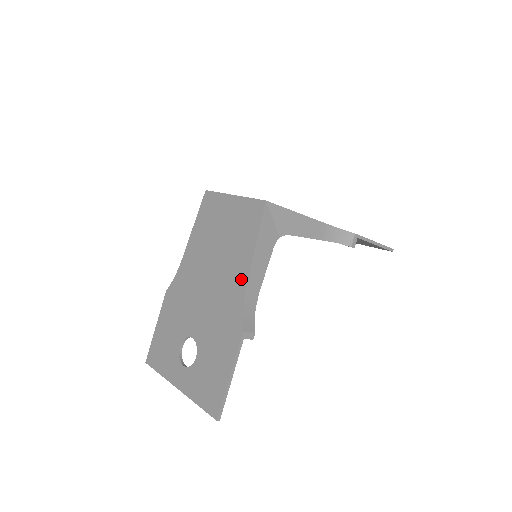
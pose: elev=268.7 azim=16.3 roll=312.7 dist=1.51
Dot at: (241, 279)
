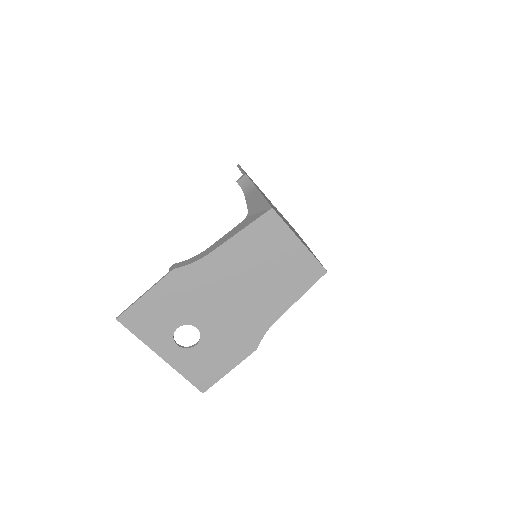
Dot at: (274, 314)
